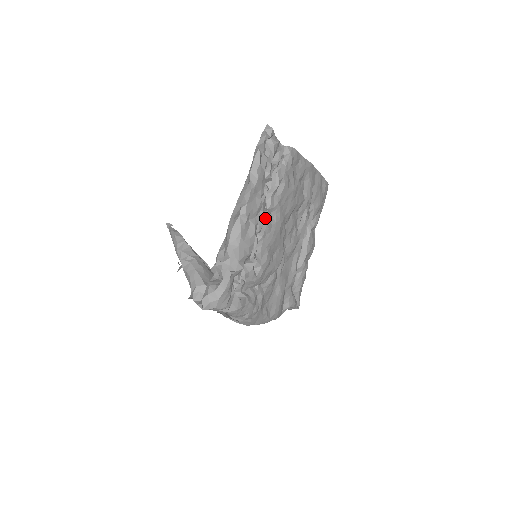
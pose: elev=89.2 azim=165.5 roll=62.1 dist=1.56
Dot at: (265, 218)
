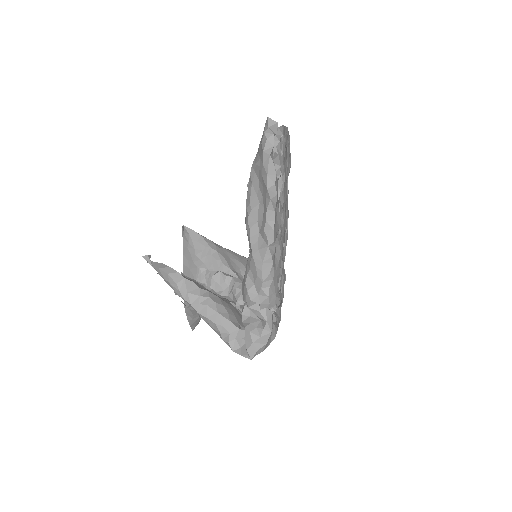
Dot at: occluded
